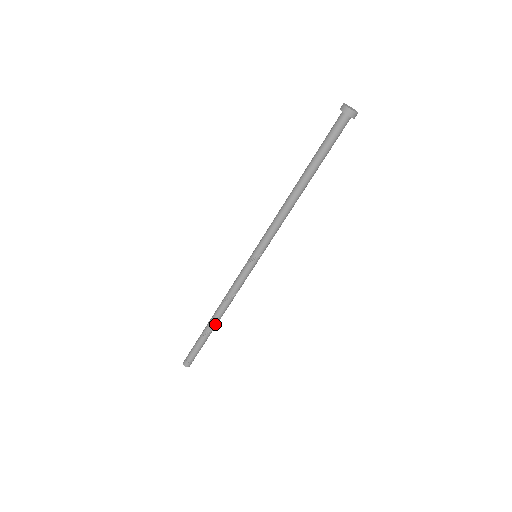
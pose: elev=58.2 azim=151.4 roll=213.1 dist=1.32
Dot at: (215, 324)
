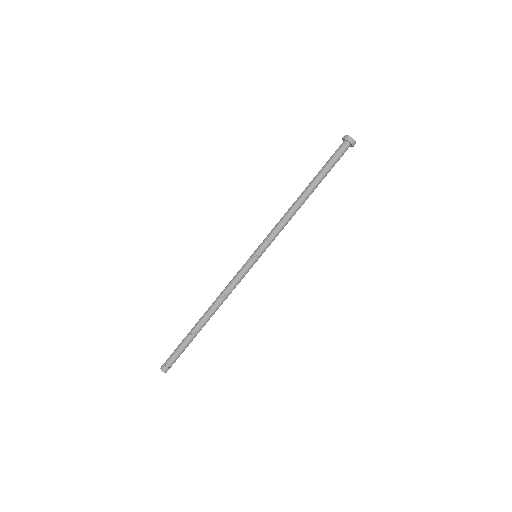
Dot at: (204, 323)
